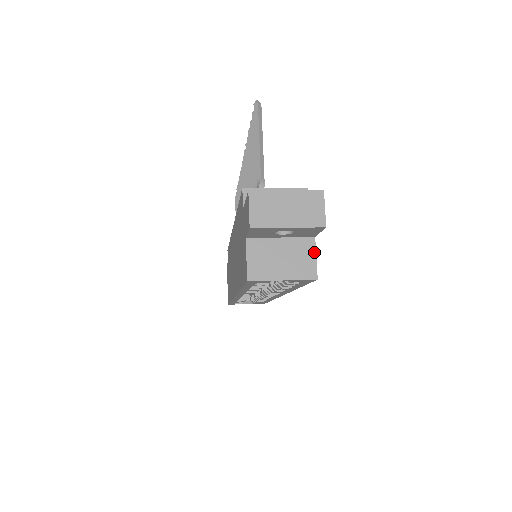
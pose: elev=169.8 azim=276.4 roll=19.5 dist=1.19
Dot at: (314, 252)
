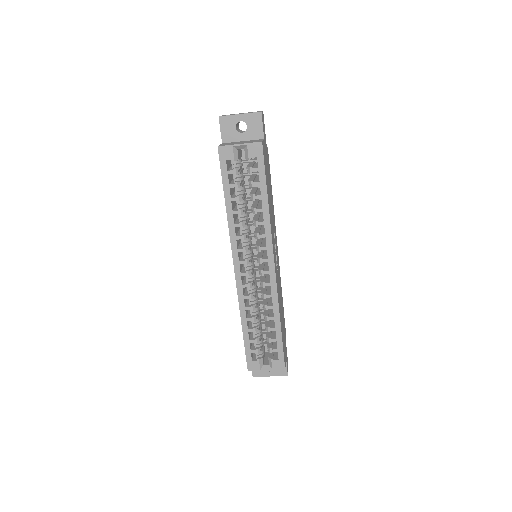
Dot at: (262, 140)
